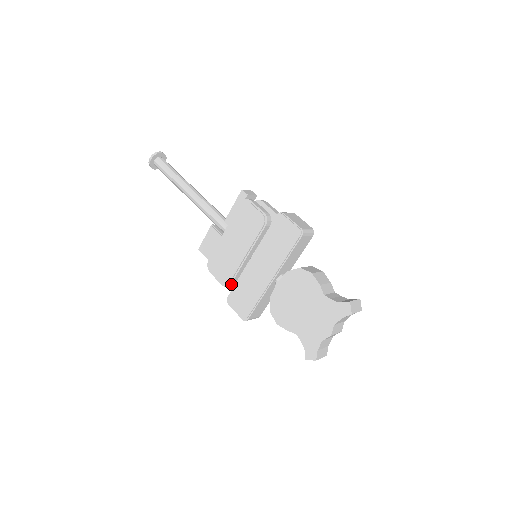
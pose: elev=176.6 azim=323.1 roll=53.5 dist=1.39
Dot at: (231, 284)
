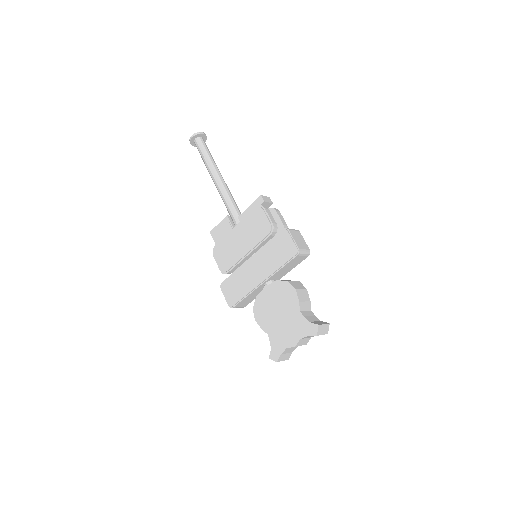
Dot at: (228, 273)
